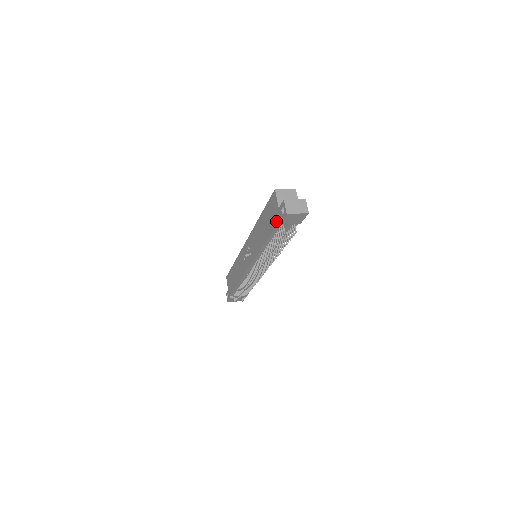
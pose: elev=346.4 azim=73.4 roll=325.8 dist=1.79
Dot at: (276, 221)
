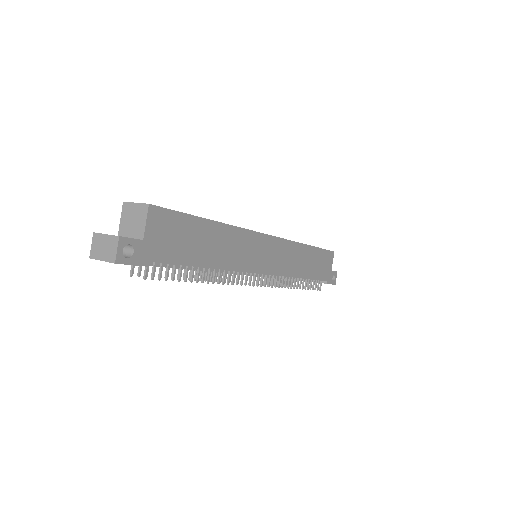
Dot at: occluded
